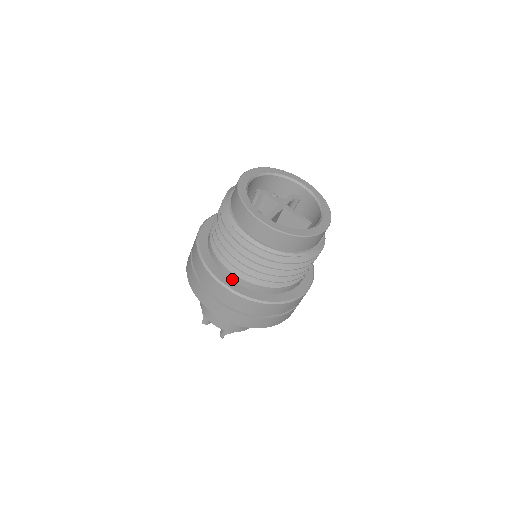
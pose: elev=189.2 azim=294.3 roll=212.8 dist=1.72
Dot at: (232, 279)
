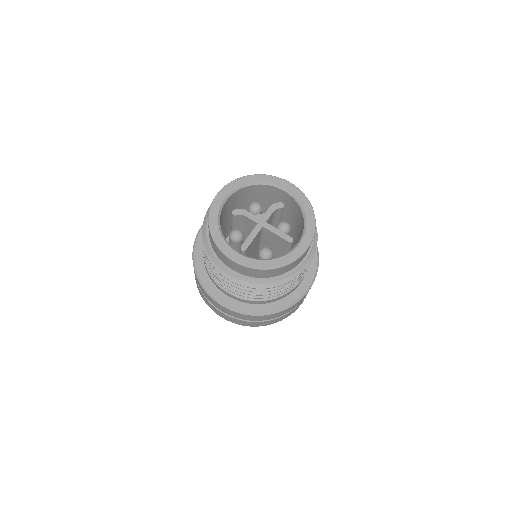
Dot at: (228, 295)
